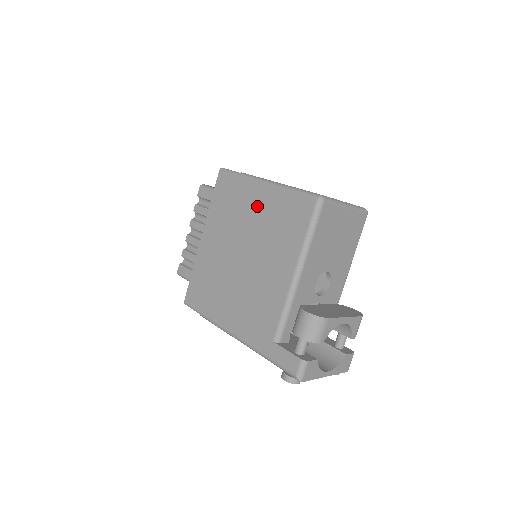
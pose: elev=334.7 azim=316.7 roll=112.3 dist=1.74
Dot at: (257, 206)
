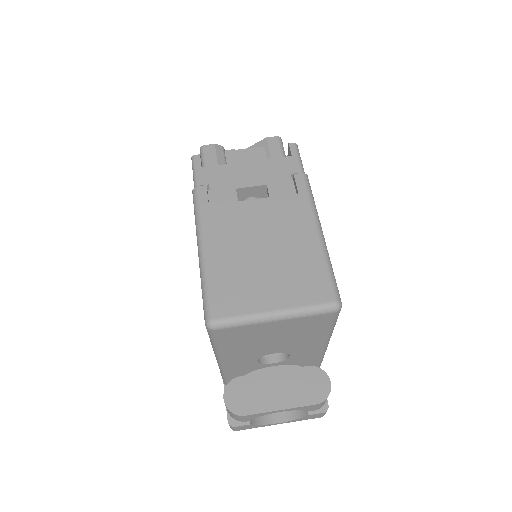
Dot at: occluded
